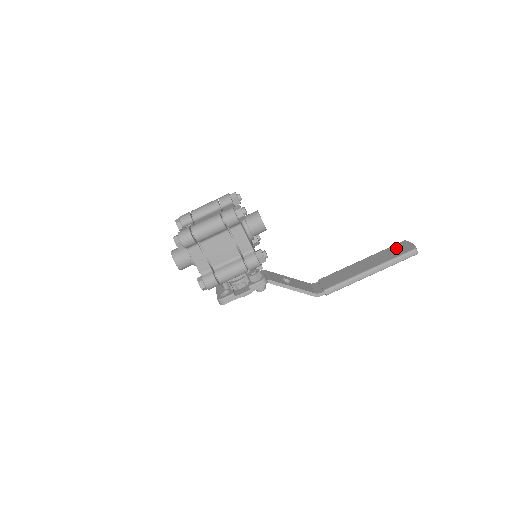
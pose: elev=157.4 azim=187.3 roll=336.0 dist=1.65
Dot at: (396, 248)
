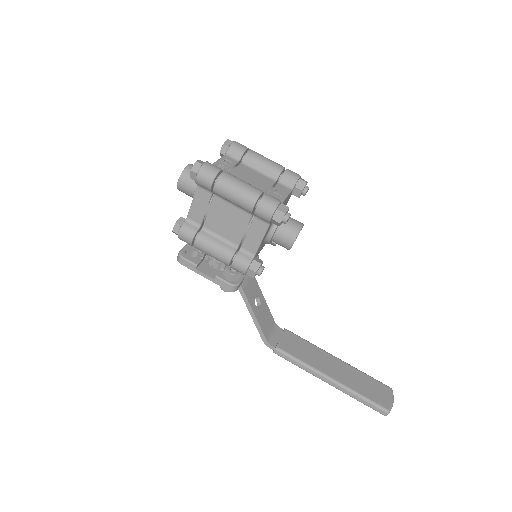
Dot at: (376, 387)
